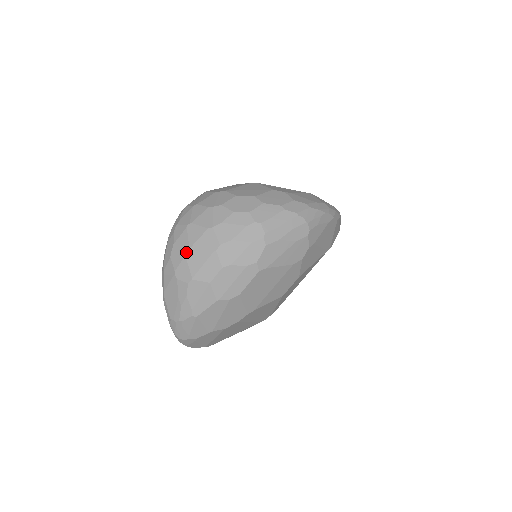
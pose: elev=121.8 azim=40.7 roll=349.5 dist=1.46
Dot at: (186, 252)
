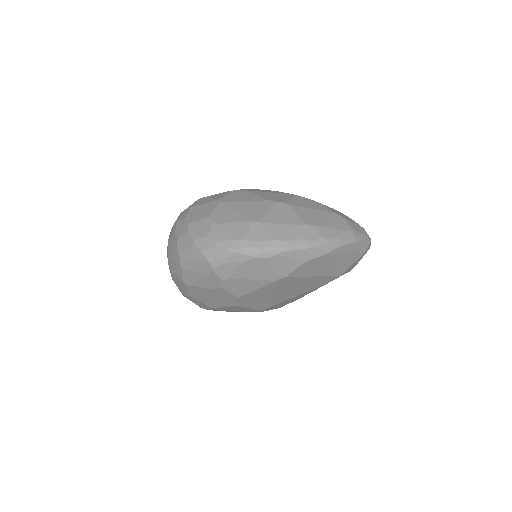
Dot at: occluded
